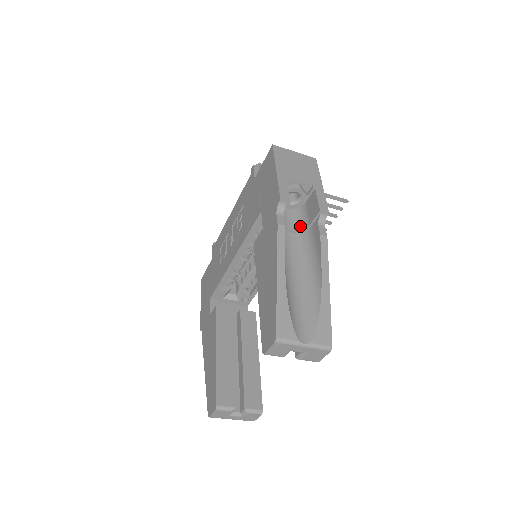
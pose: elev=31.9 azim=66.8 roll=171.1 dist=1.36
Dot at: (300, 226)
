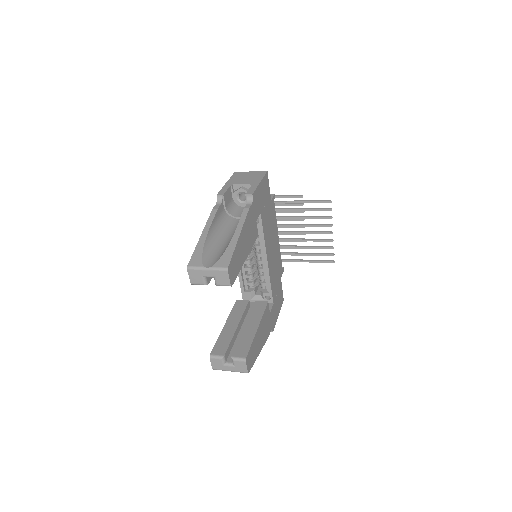
Dot at: occluded
